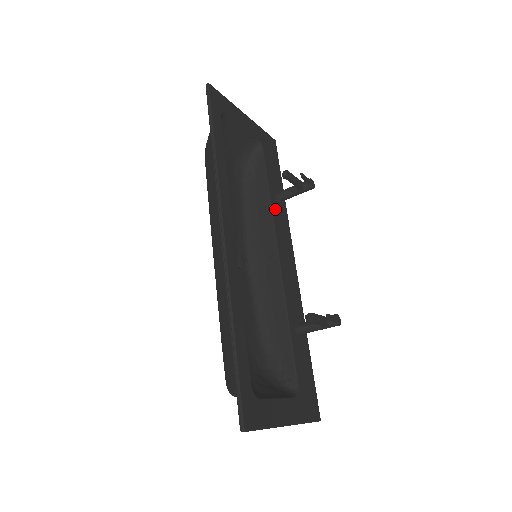
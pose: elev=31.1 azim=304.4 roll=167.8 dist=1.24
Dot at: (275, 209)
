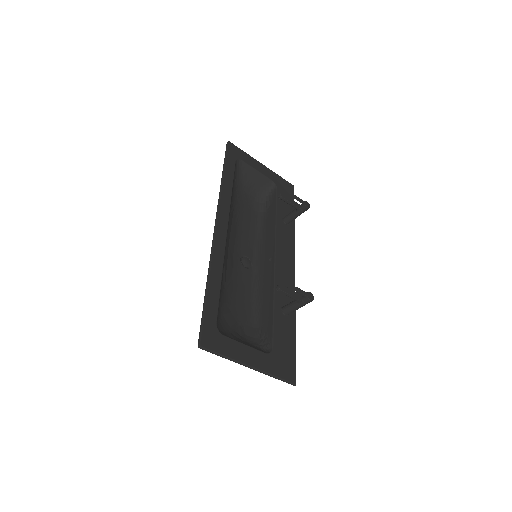
Dot at: (280, 227)
